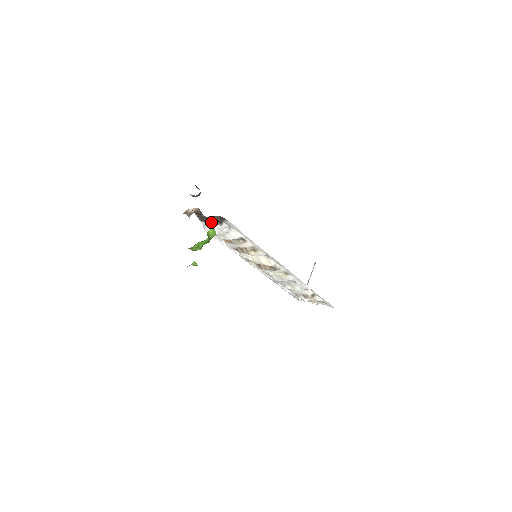
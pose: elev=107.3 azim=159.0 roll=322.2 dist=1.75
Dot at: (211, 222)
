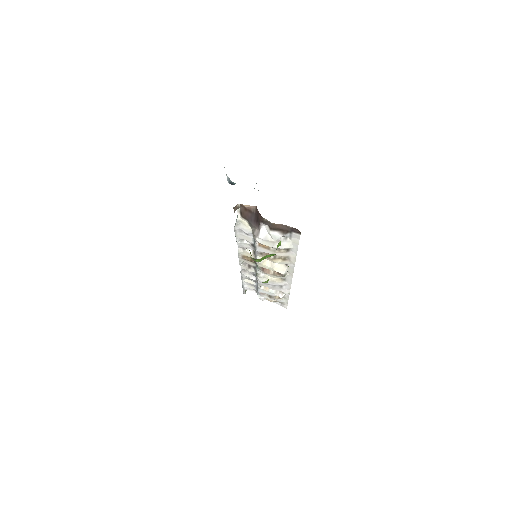
Dot at: (270, 227)
